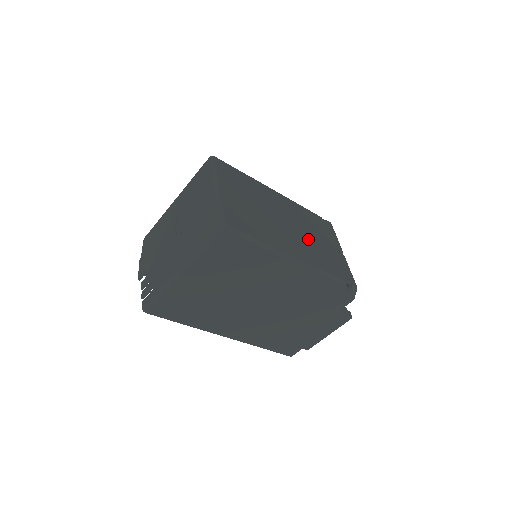
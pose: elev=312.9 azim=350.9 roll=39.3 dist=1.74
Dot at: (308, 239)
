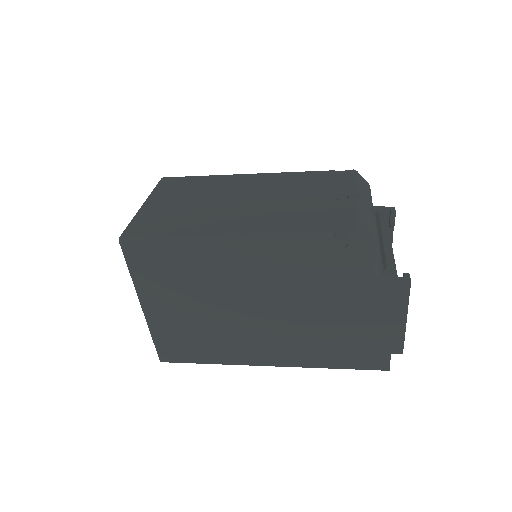
Dot at: (278, 205)
